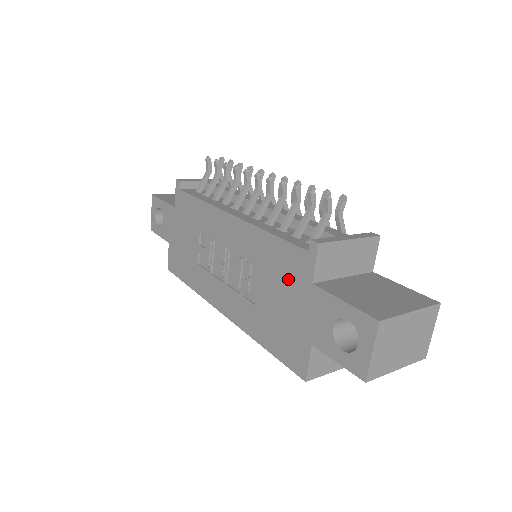
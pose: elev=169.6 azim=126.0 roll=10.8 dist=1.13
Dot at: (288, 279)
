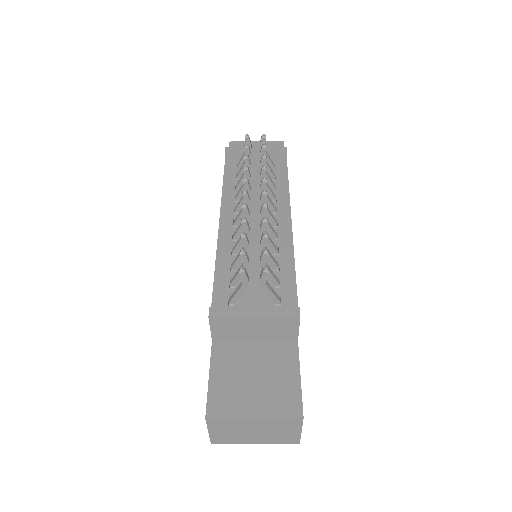
Dot at: occluded
